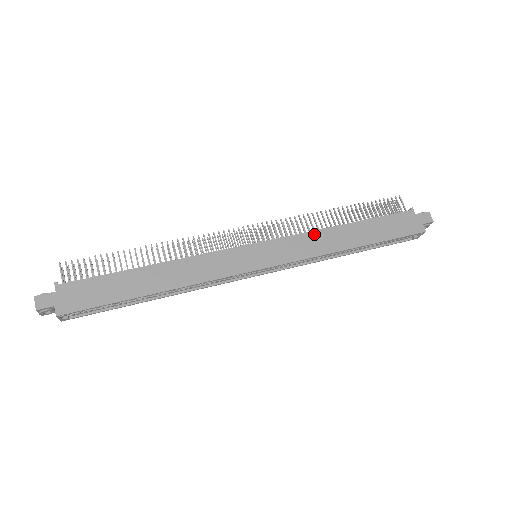
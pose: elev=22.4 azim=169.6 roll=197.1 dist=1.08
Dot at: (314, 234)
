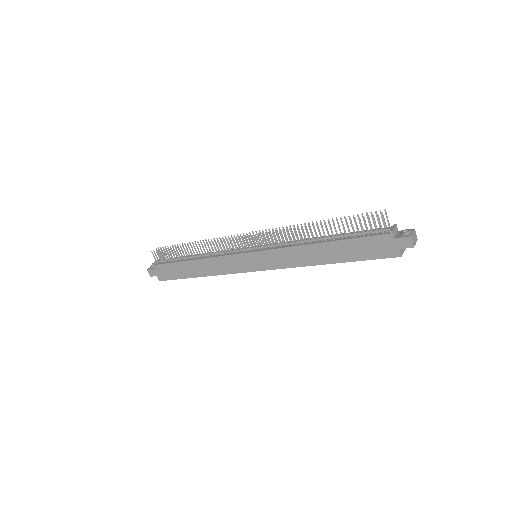
Dot at: (293, 250)
